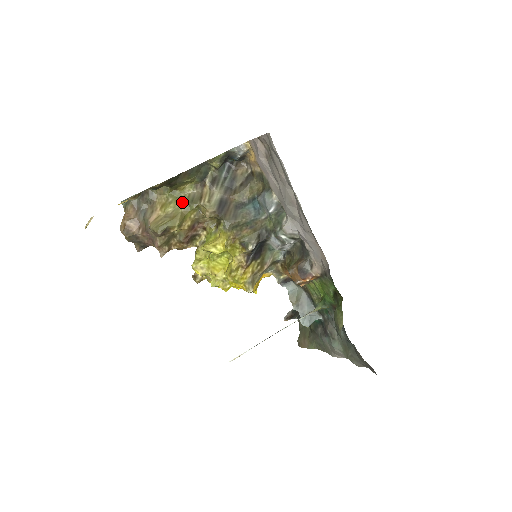
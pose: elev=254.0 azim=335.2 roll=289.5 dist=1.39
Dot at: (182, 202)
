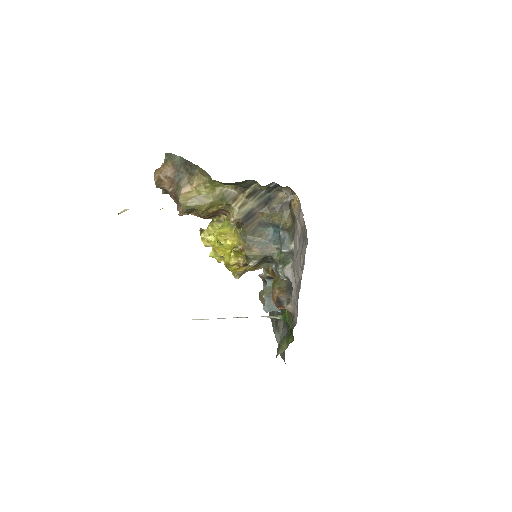
Dot at: (217, 194)
